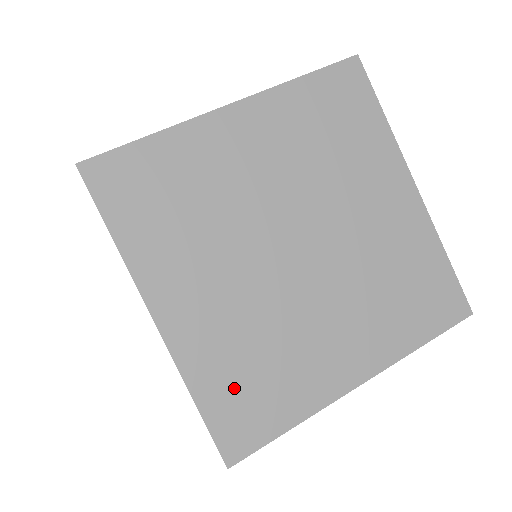
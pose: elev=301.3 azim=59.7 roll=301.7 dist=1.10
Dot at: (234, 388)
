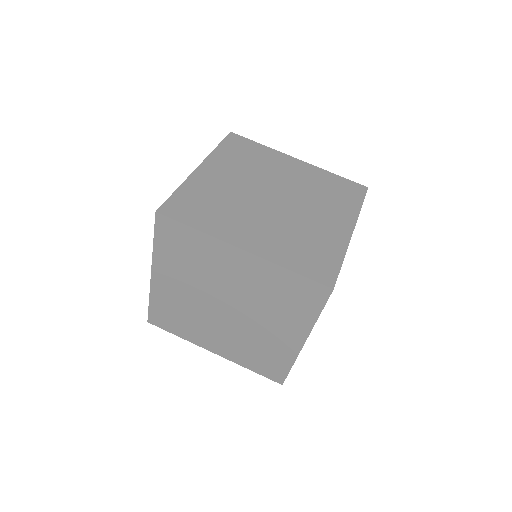
Dot at: (166, 312)
